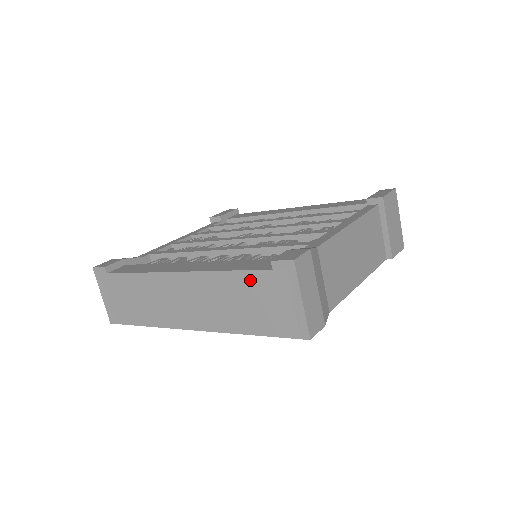
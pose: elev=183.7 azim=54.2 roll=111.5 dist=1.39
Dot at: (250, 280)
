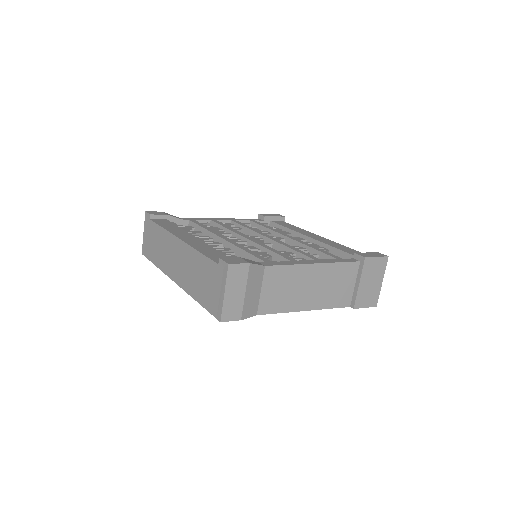
Dot at: (207, 265)
